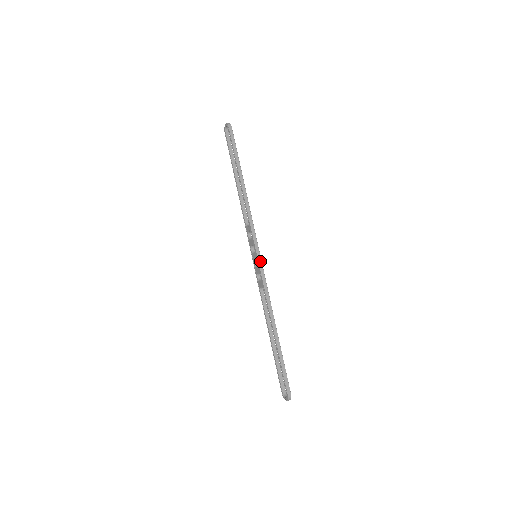
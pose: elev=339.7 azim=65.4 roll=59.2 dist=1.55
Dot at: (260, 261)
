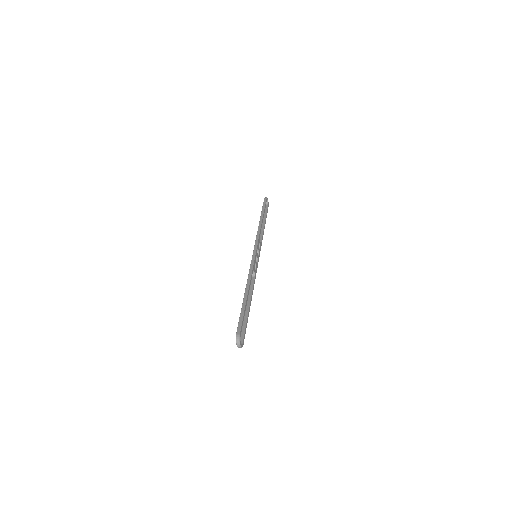
Dot at: (254, 254)
